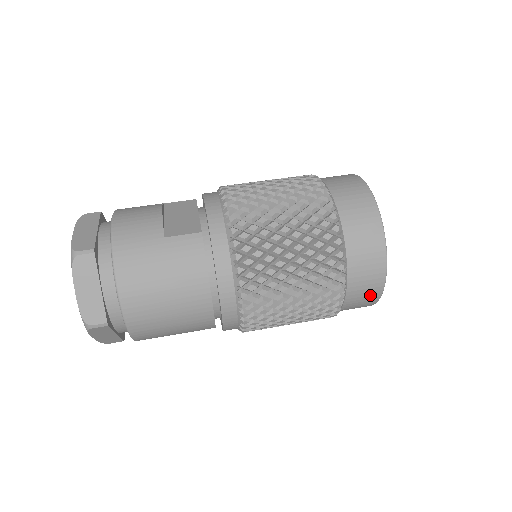
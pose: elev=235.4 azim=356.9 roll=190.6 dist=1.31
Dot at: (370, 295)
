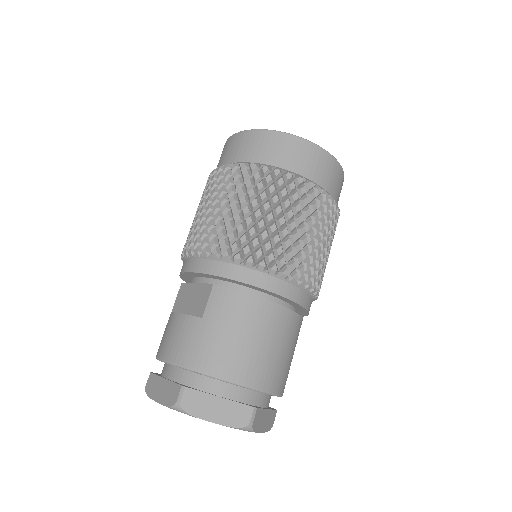
Dot at: (335, 172)
